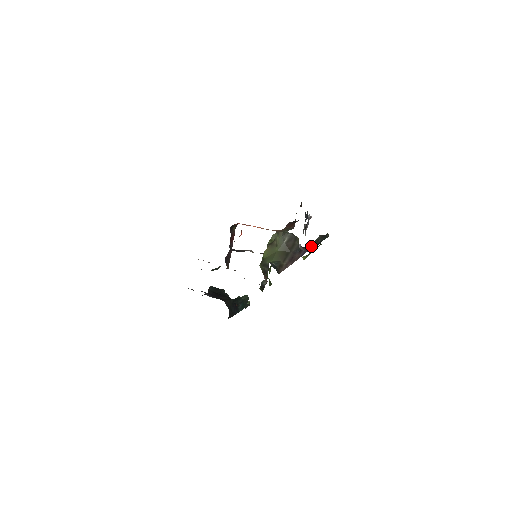
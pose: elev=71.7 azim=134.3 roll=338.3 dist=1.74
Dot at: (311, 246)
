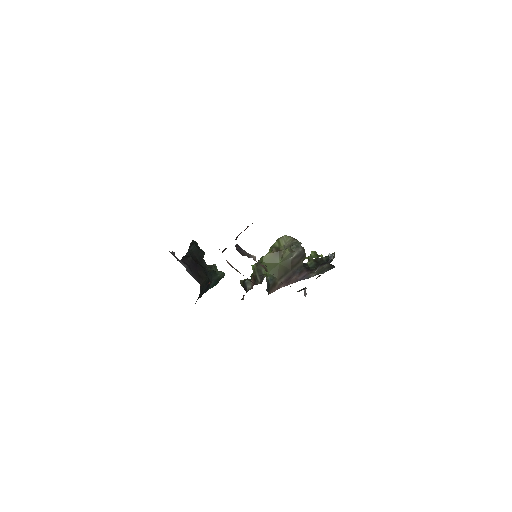
Dot at: (313, 273)
